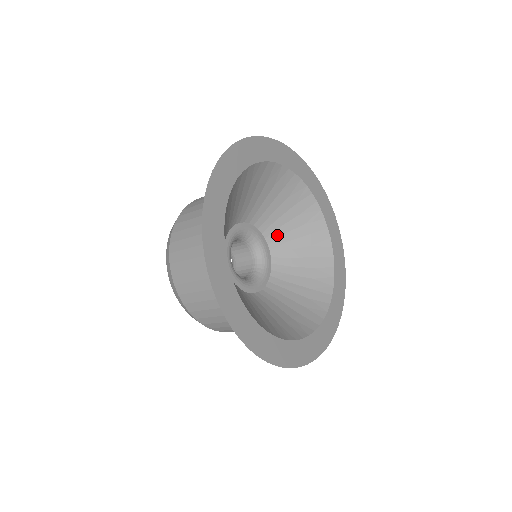
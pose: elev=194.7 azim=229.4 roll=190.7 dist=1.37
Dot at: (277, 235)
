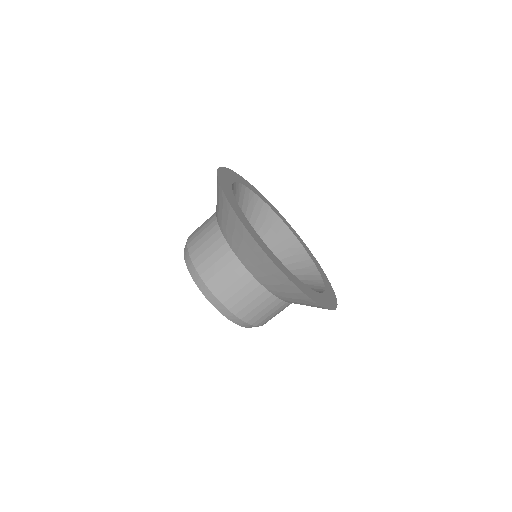
Dot at: occluded
